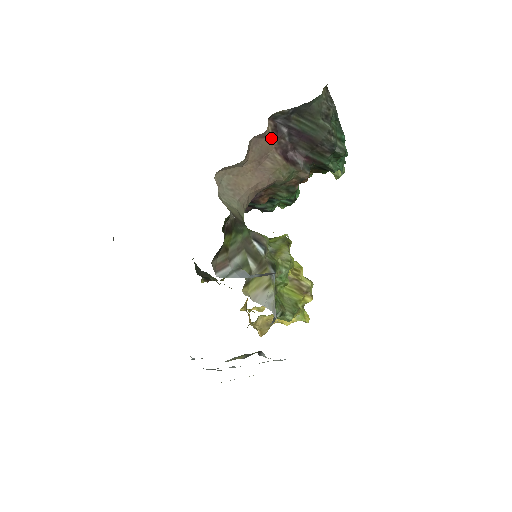
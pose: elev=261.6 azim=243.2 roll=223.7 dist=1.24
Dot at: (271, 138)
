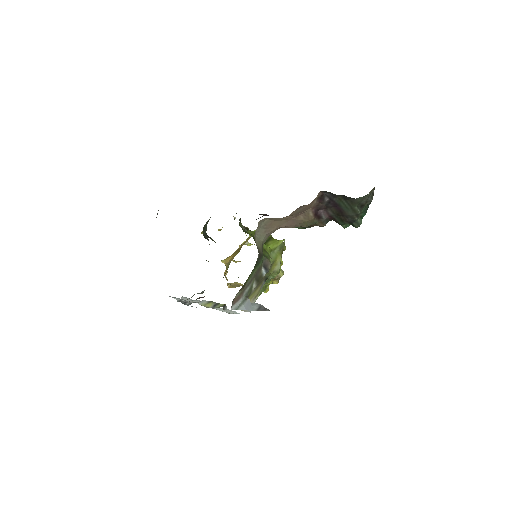
Dot at: (314, 202)
